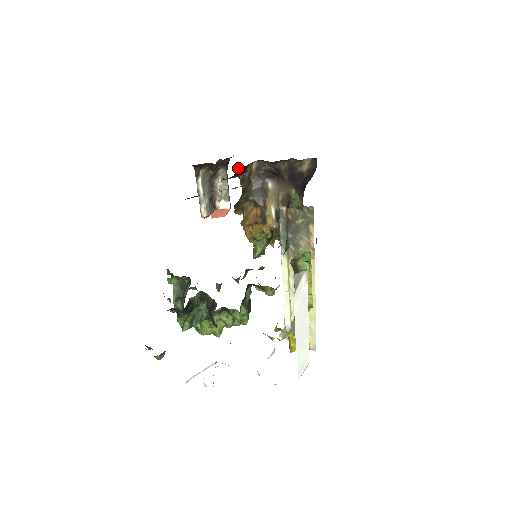
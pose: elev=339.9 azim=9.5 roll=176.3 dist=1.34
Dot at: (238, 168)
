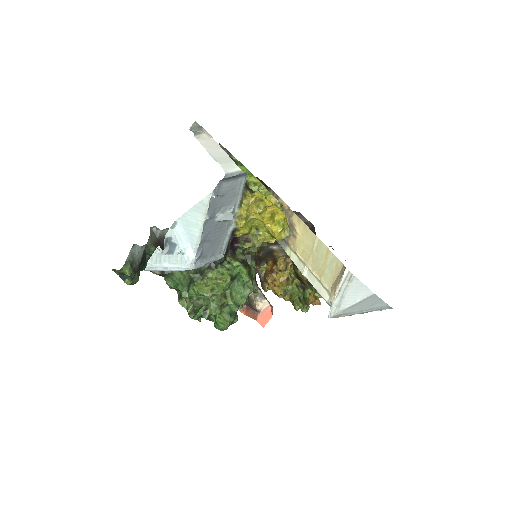
Dot at: occluded
